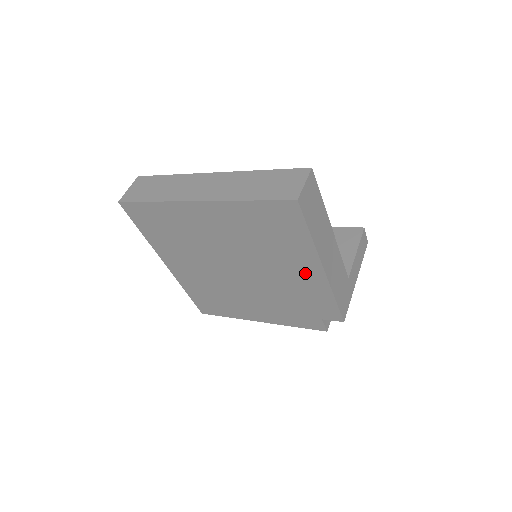
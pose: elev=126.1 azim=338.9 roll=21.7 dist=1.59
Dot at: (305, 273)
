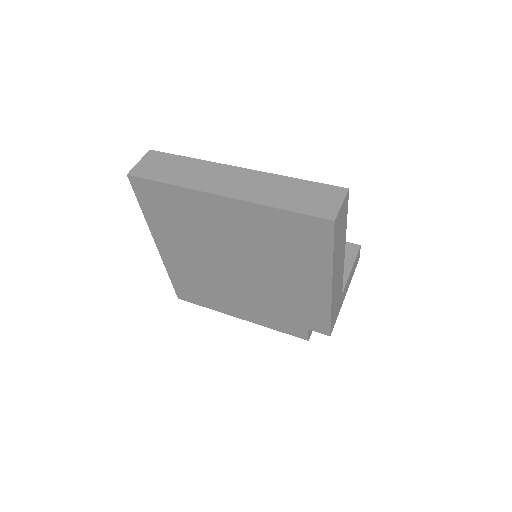
Dot at: (310, 286)
